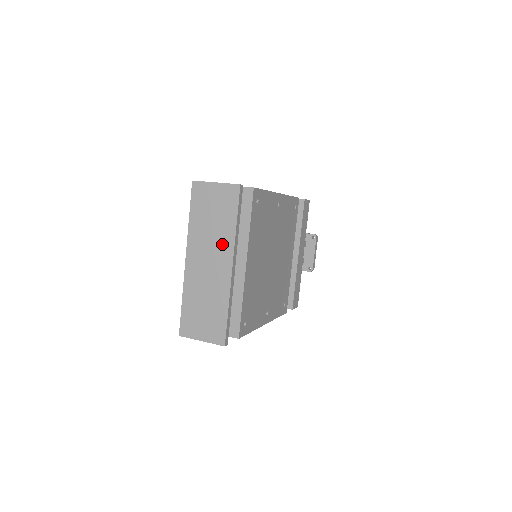
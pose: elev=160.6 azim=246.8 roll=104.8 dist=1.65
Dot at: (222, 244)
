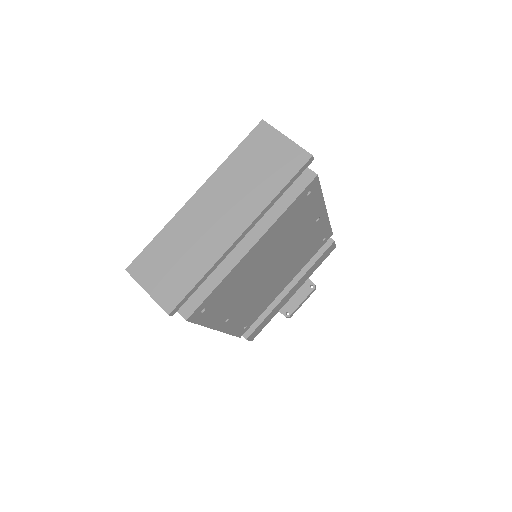
Dot at: (247, 203)
